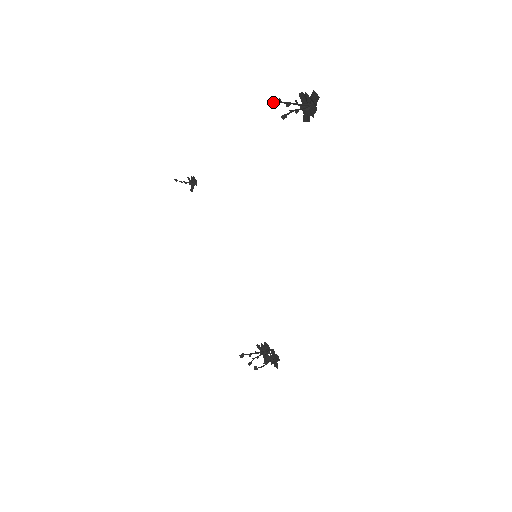
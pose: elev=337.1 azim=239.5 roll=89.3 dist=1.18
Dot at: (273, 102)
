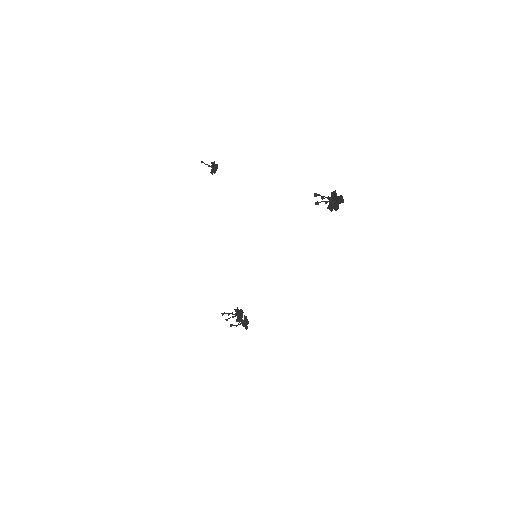
Dot at: (314, 194)
